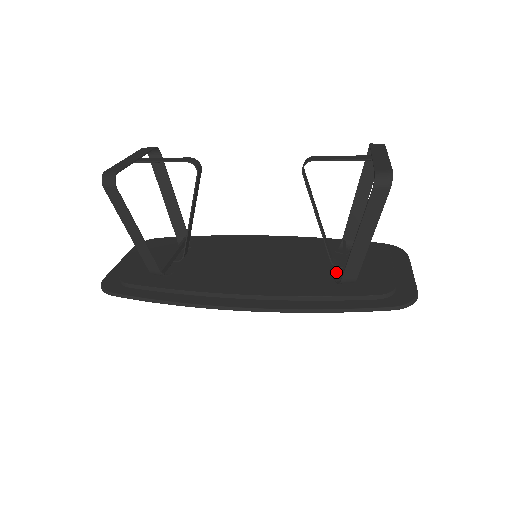
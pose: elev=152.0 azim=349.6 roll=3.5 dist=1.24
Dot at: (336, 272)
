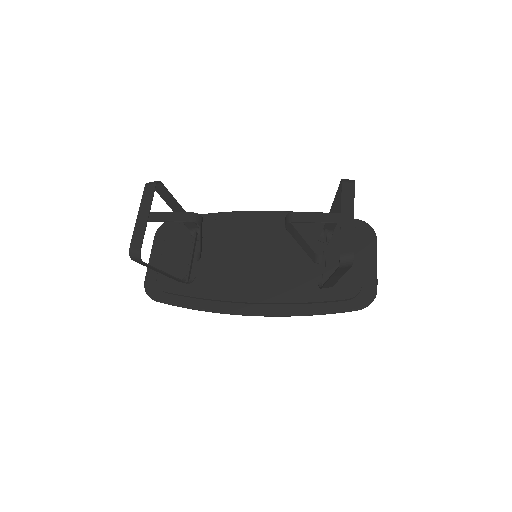
Dot at: (318, 270)
